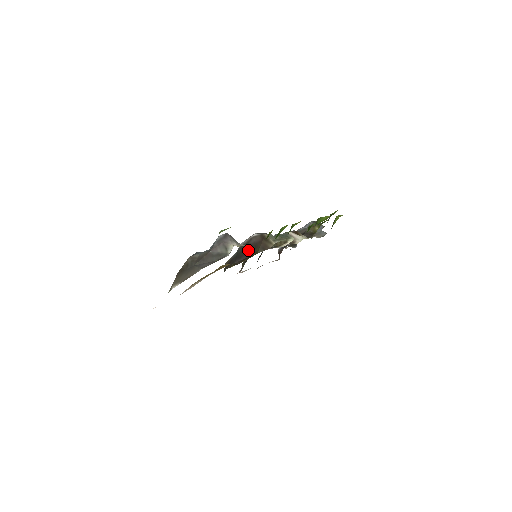
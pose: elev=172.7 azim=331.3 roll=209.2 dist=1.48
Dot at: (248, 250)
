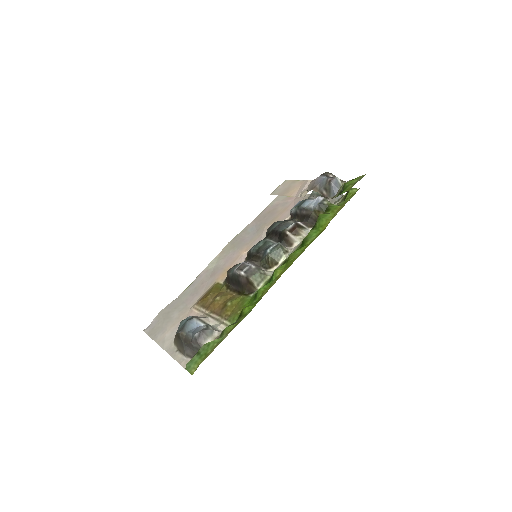
Dot at: (238, 284)
